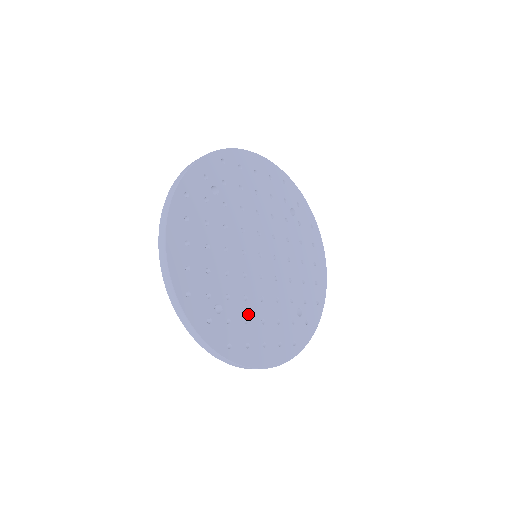
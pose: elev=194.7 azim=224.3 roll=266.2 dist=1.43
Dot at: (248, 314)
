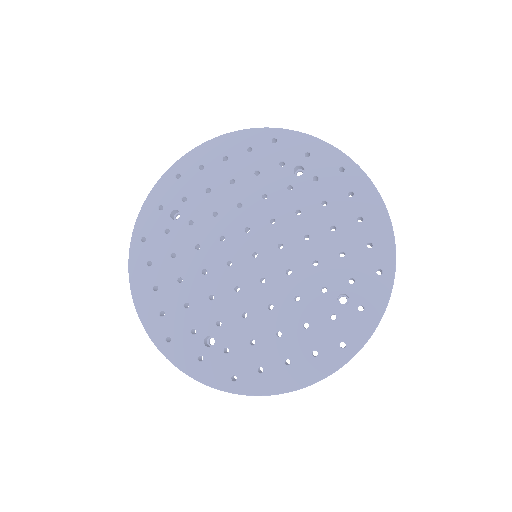
Dot at: (253, 333)
